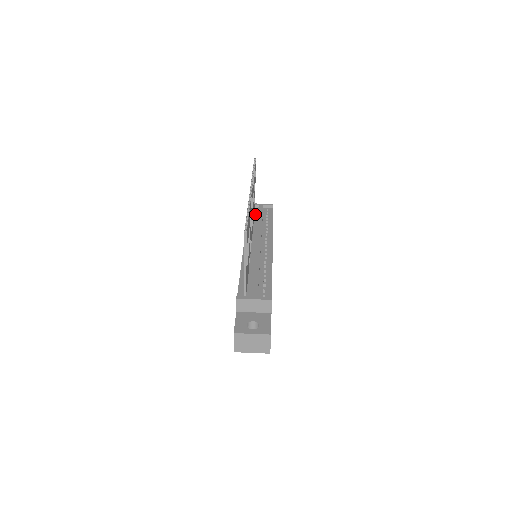
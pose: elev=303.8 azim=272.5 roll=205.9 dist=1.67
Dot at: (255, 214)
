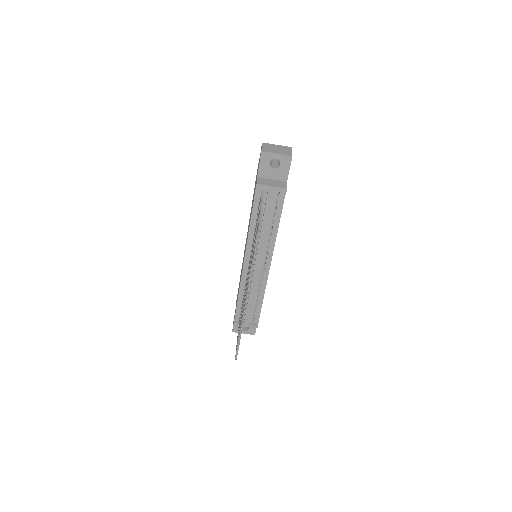
Dot at: (262, 204)
